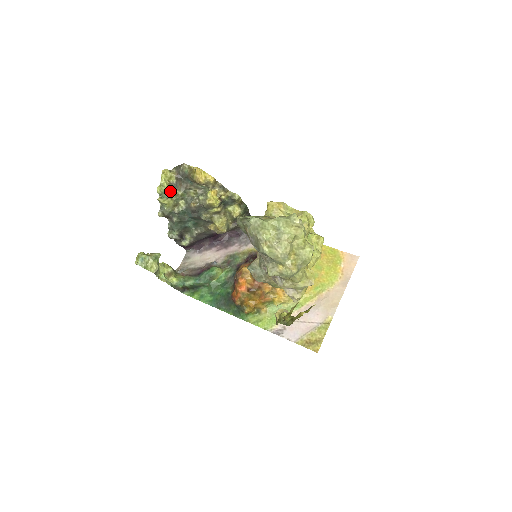
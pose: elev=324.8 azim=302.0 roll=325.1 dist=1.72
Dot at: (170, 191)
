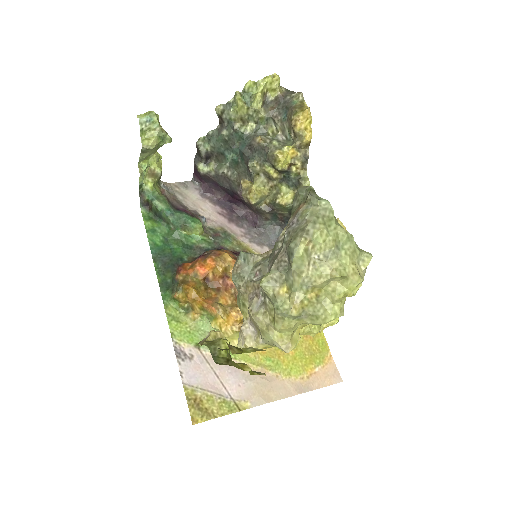
Dot at: (257, 99)
